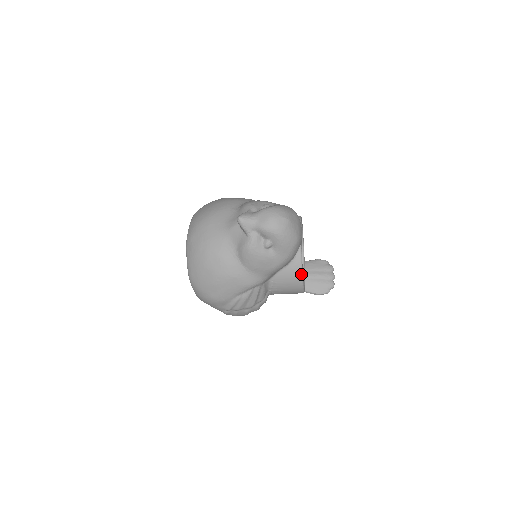
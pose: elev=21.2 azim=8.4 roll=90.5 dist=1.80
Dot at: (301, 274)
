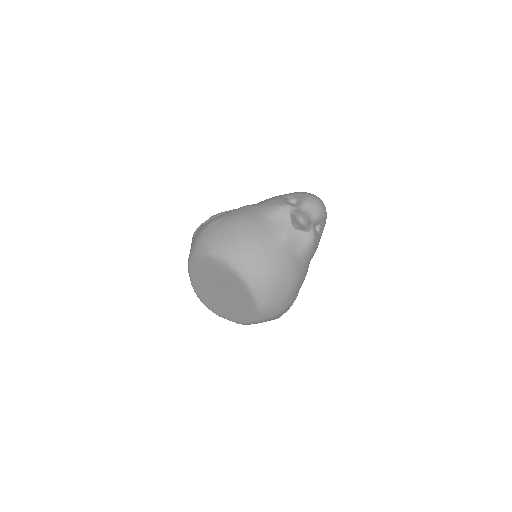
Dot at: occluded
